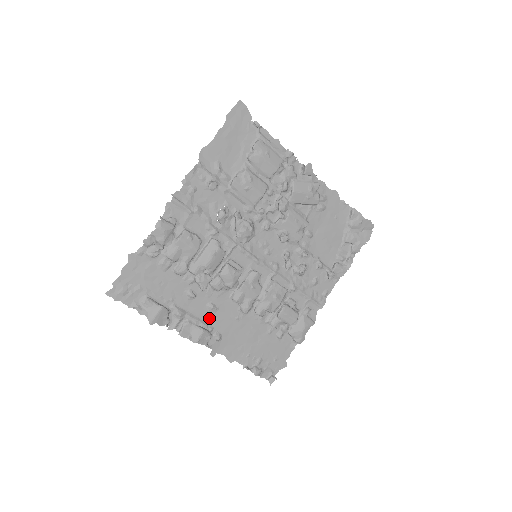
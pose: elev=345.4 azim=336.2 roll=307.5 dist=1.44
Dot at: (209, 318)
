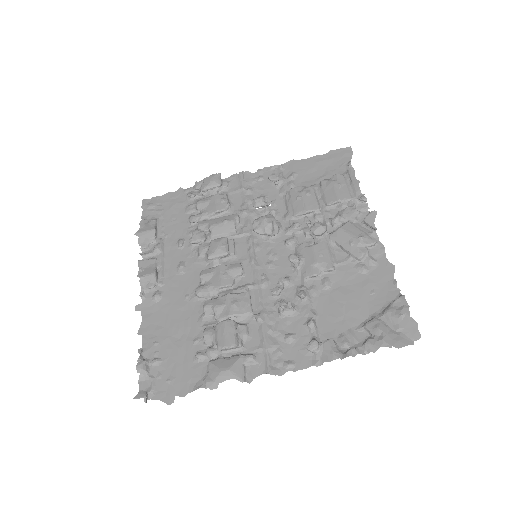
Dot at: (170, 275)
